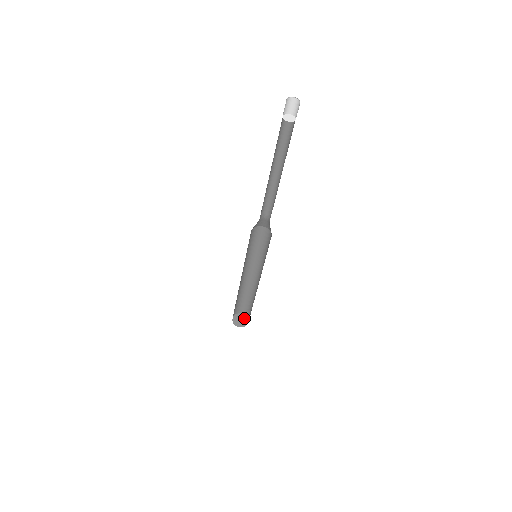
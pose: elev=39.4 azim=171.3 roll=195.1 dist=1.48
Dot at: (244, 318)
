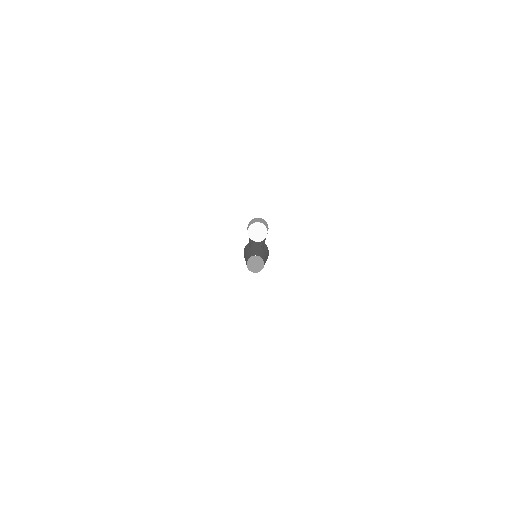
Dot at: (255, 259)
